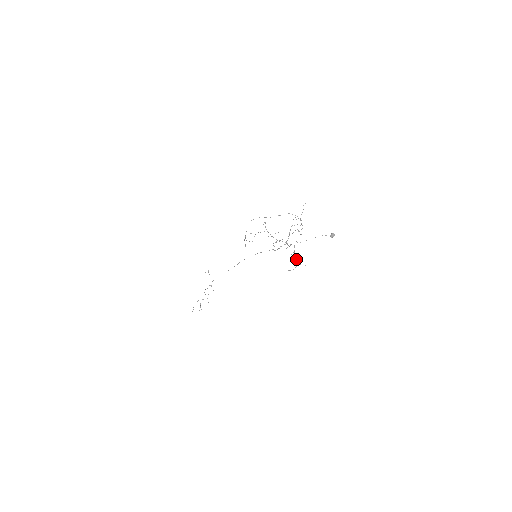
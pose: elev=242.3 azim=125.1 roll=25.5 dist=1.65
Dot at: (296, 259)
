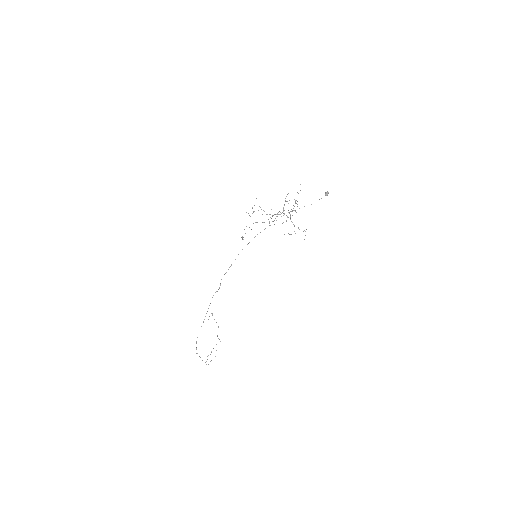
Dot at: (294, 225)
